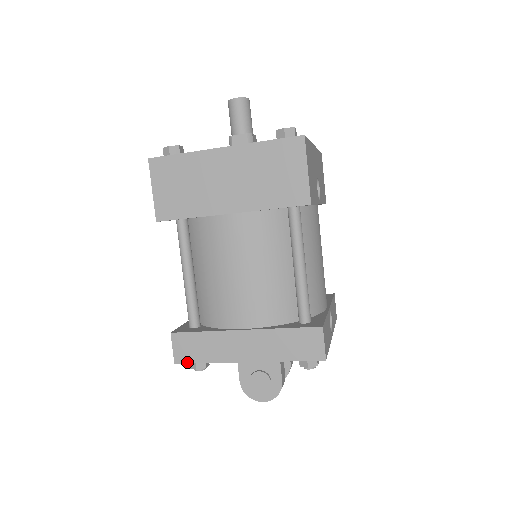
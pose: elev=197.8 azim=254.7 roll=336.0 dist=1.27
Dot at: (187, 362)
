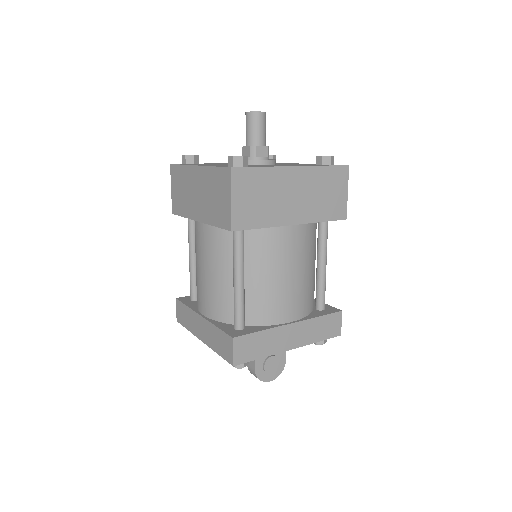
Dot at: (244, 362)
